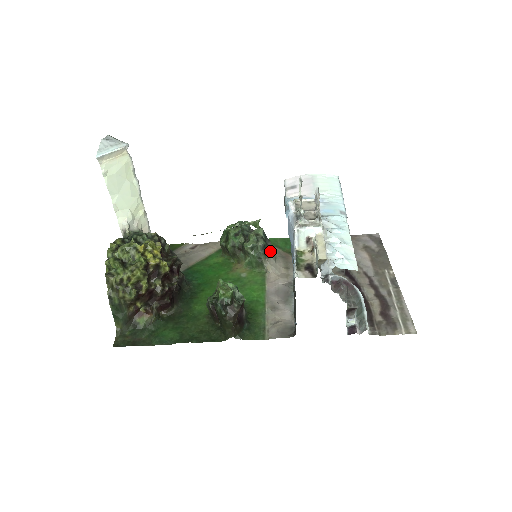
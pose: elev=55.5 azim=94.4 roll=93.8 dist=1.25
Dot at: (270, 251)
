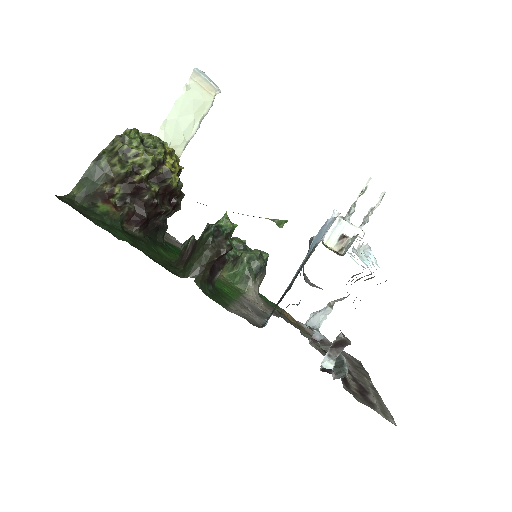
Dot at: (260, 281)
